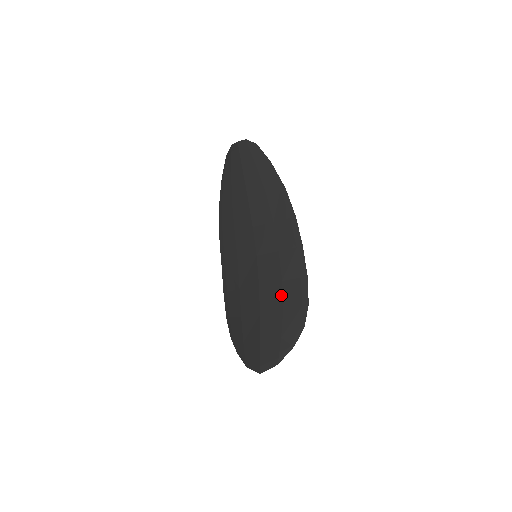
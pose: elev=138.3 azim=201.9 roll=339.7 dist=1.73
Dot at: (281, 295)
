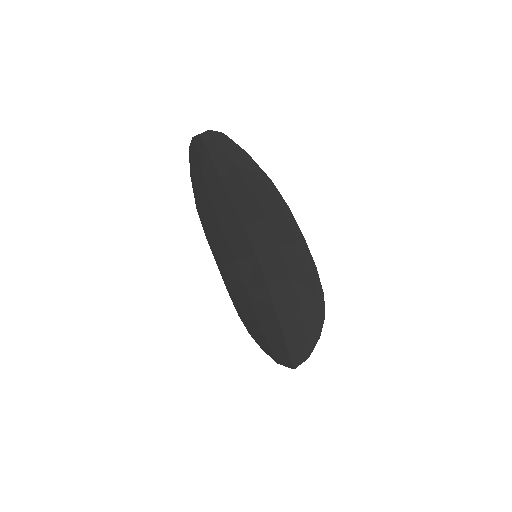
Dot at: (294, 291)
